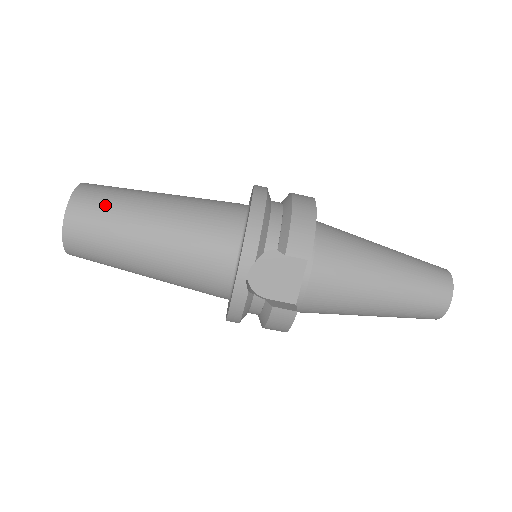
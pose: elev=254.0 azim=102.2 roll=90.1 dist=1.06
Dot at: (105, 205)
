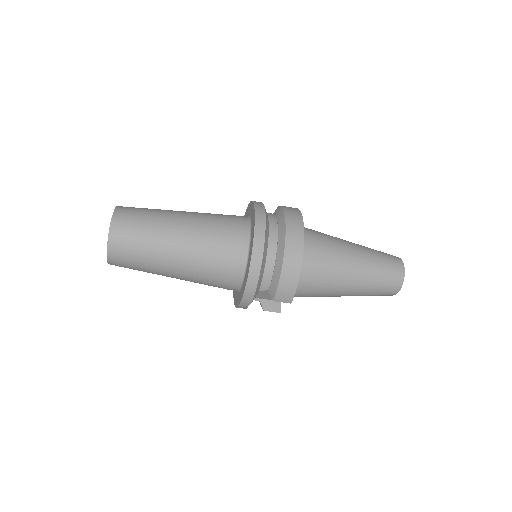
Dot at: (136, 253)
